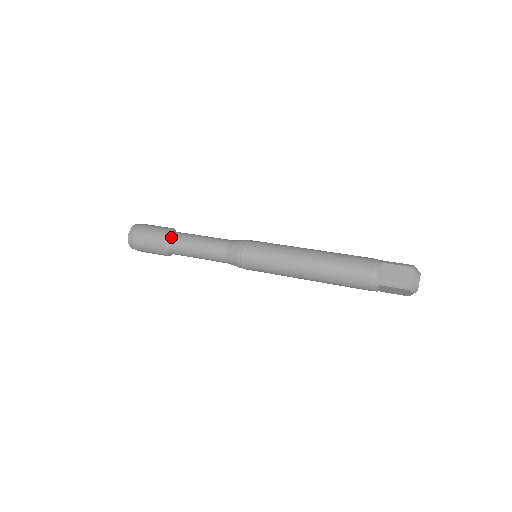
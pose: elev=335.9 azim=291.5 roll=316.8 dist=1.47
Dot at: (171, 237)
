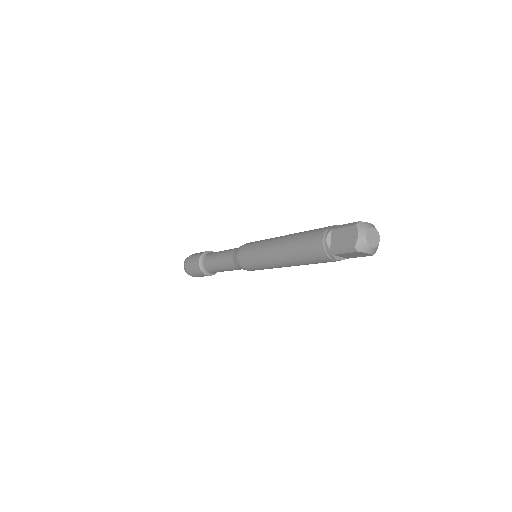
Dot at: (203, 260)
